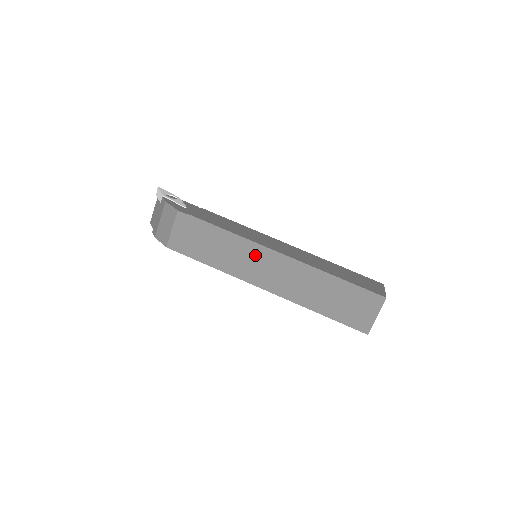
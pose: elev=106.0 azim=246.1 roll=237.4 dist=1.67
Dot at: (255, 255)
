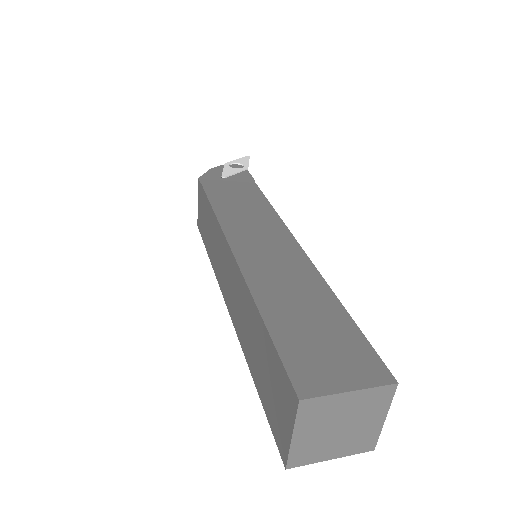
Dot at: (222, 249)
